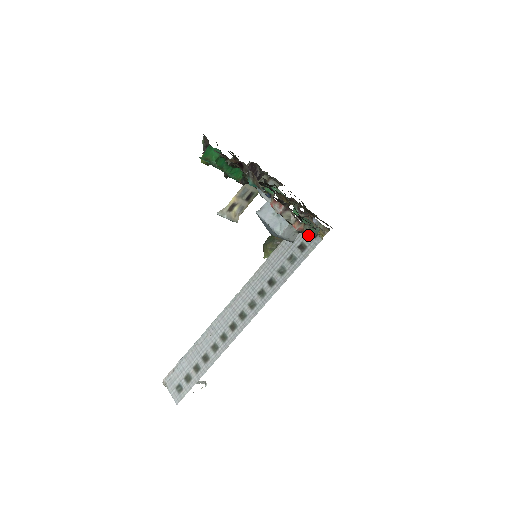
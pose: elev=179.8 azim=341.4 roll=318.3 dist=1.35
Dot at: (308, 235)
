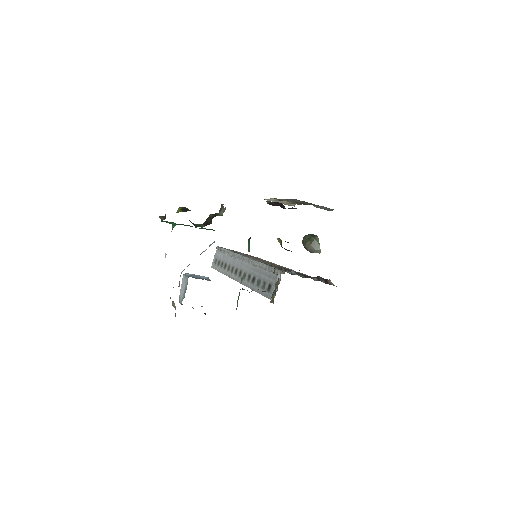
Dot at: occluded
